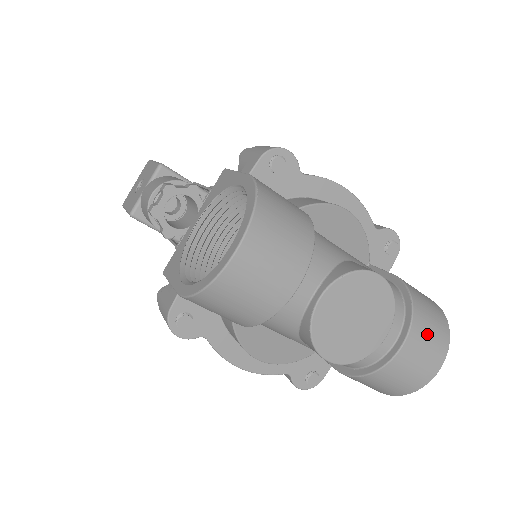
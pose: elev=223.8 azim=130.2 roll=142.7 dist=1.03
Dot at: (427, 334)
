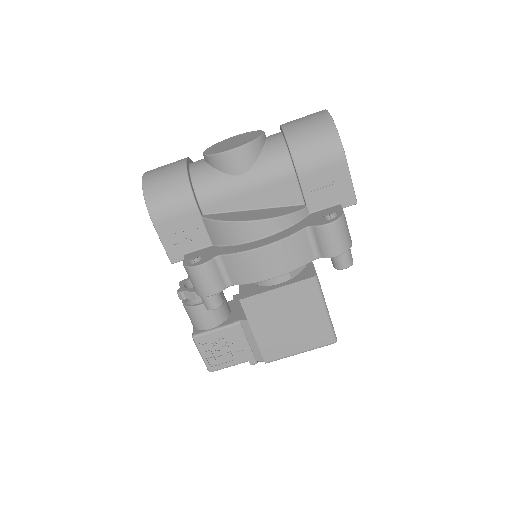
Dot at: occluded
